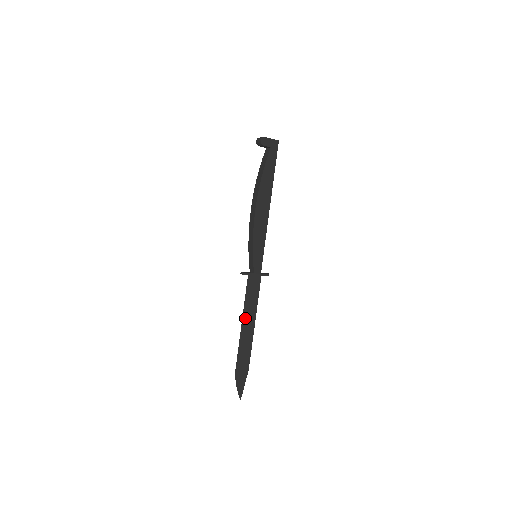
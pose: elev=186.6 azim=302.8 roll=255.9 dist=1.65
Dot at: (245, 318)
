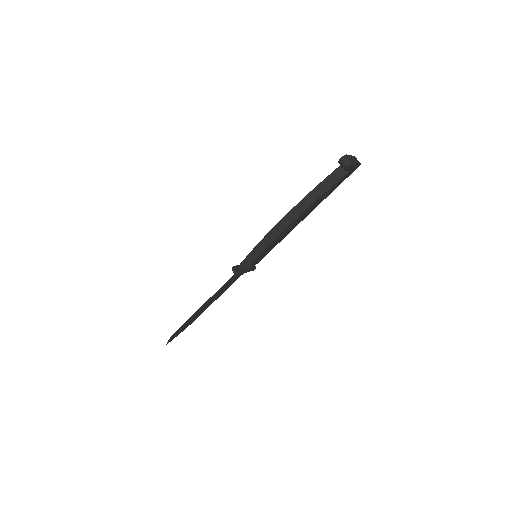
Dot at: (210, 299)
